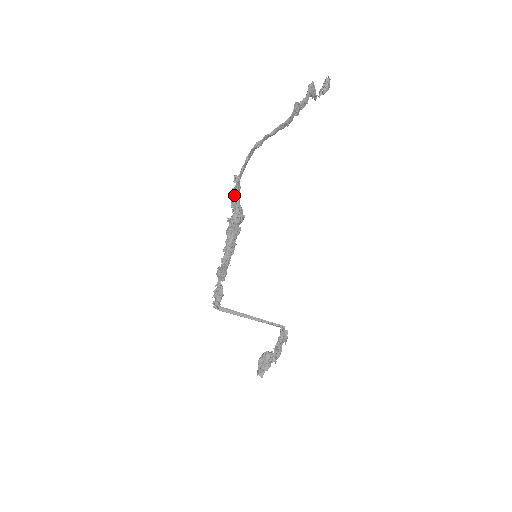
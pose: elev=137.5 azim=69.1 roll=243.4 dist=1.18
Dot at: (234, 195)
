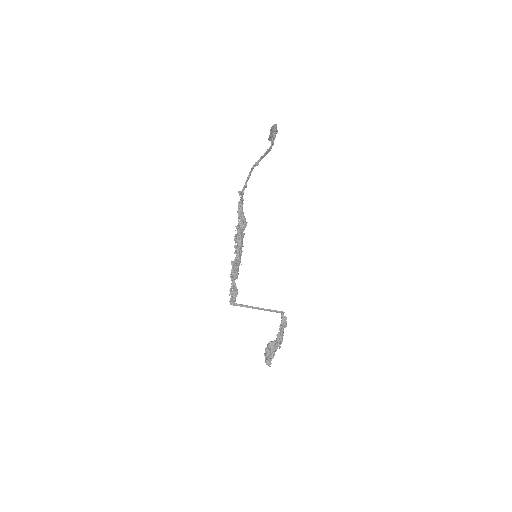
Dot at: (240, 206)
